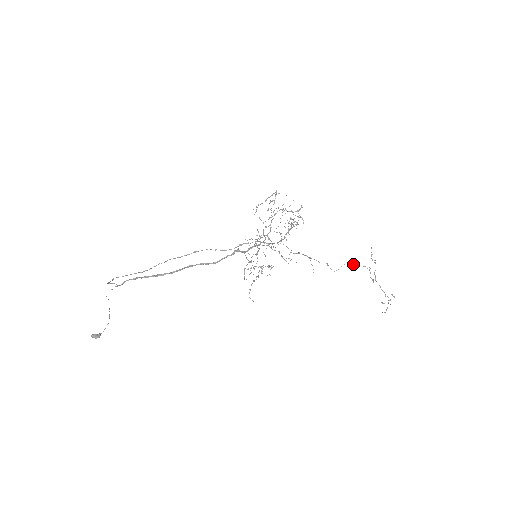
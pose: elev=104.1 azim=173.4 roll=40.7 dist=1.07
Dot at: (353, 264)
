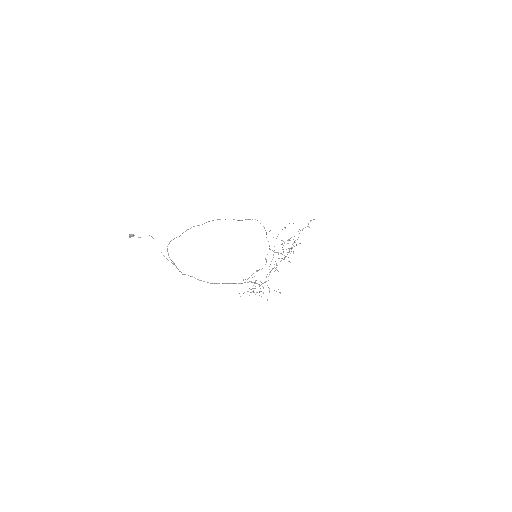
Dot at: occluded
